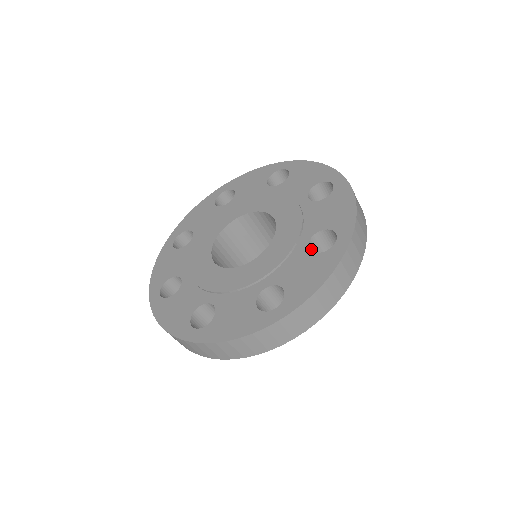
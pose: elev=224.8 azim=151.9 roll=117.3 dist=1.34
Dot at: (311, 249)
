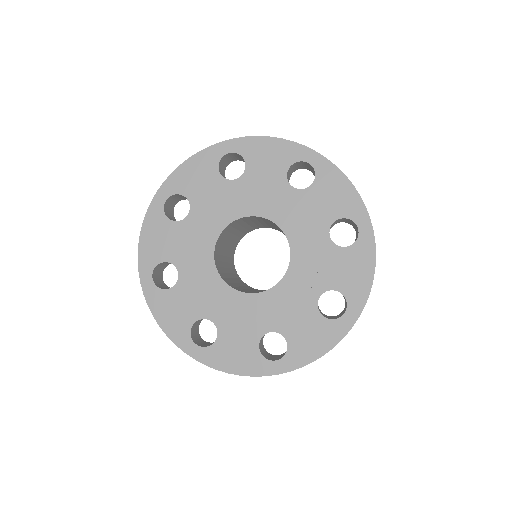
Dot at: occluded
